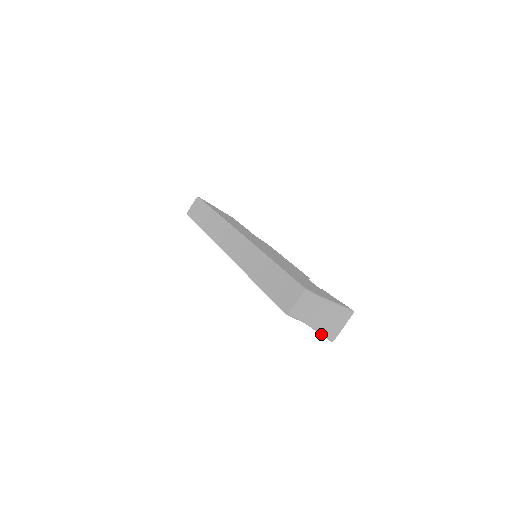
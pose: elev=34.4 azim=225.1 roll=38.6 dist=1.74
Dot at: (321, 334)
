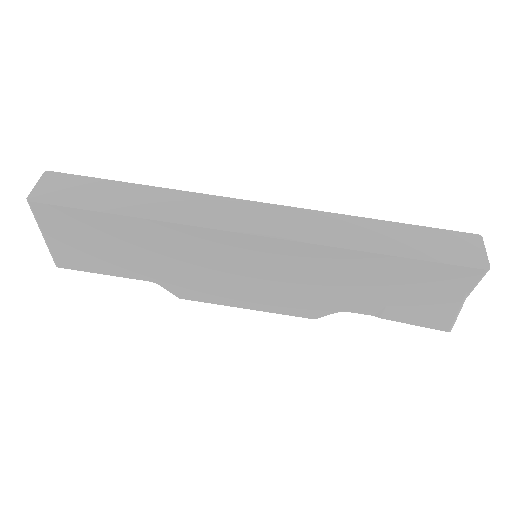
Dot at: occluded
